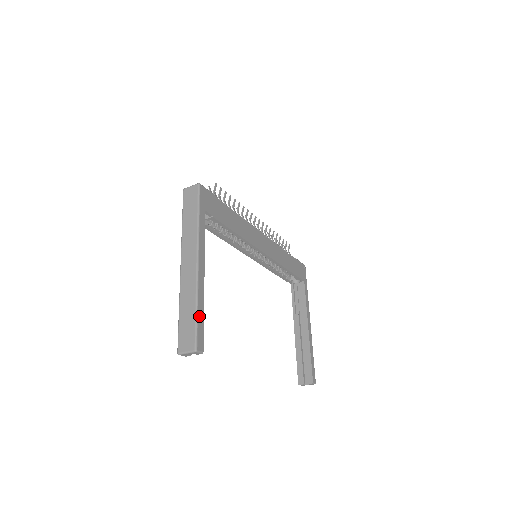
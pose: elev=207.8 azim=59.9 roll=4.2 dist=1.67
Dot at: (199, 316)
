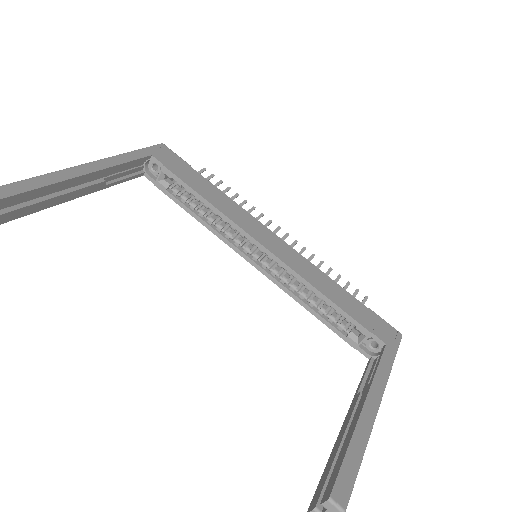
Dot at: (31, 181)
